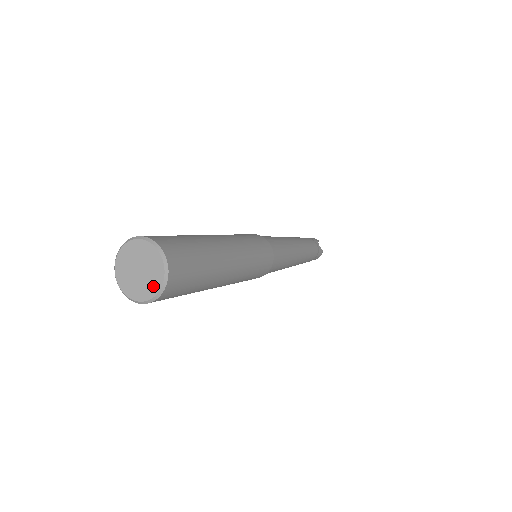
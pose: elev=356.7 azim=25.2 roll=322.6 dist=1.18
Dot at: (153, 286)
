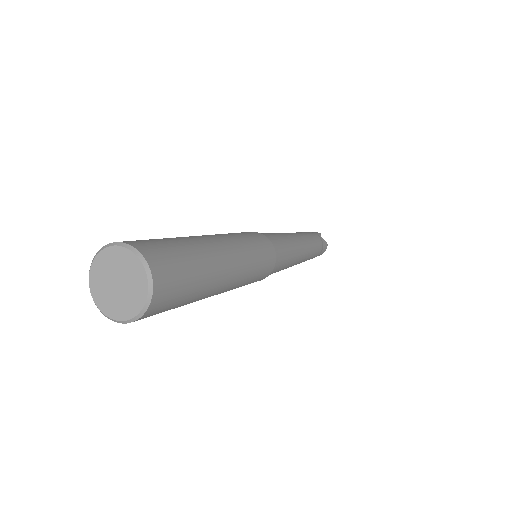
Dot at: (137, 298)
